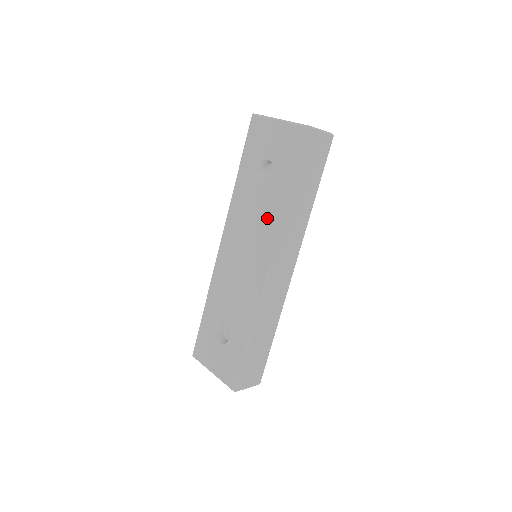
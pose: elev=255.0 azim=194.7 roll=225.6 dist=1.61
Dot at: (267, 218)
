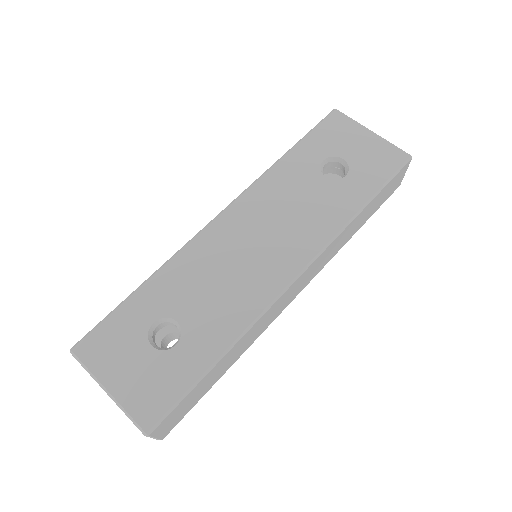
Dot at: (319, 216)
